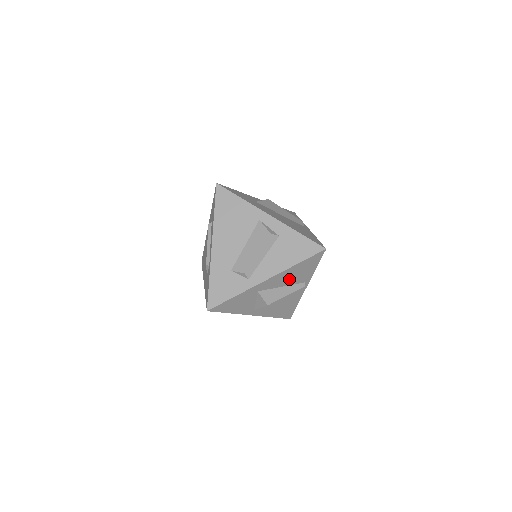
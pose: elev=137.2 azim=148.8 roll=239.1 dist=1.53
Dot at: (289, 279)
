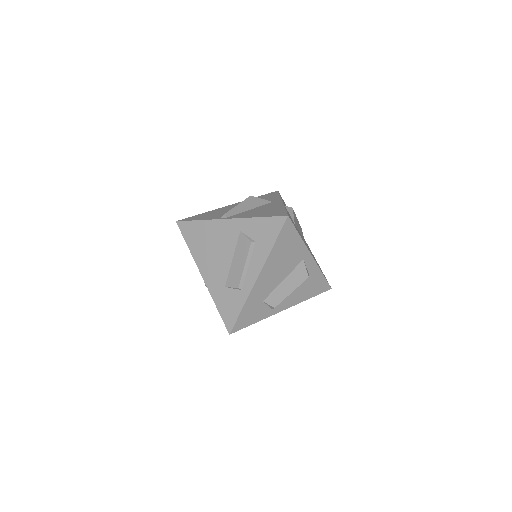
Dot at: occluded
